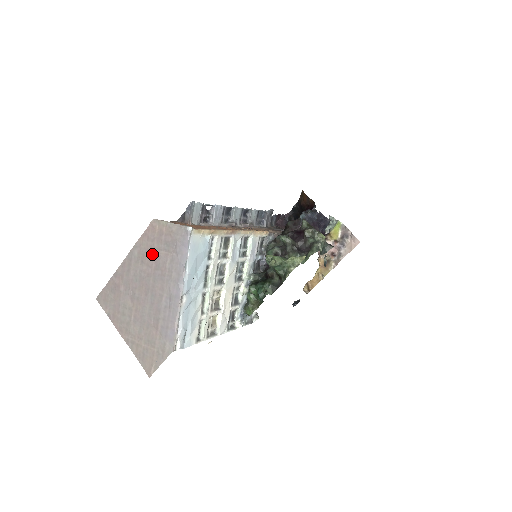
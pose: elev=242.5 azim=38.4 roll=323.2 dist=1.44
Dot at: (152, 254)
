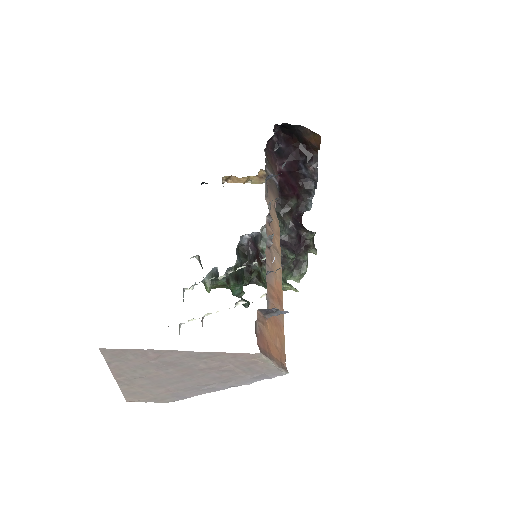
Dot at: (225, 366)
